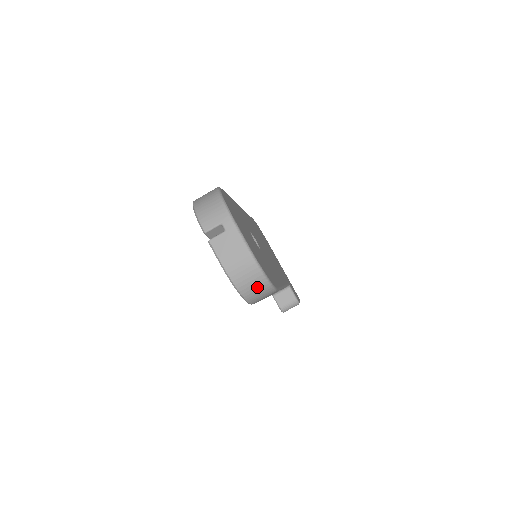
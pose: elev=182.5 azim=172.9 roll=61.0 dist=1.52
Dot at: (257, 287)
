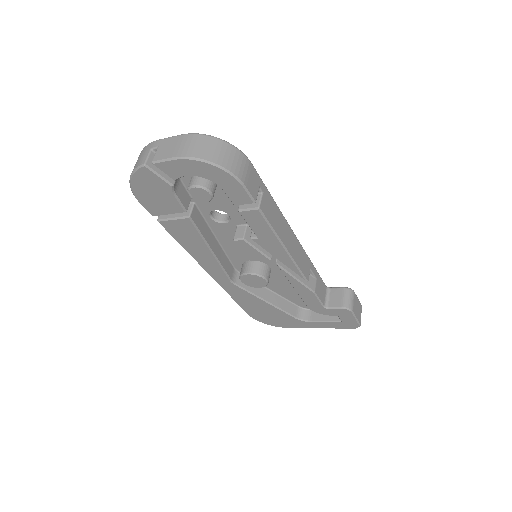
Dot at: (222, 151)
